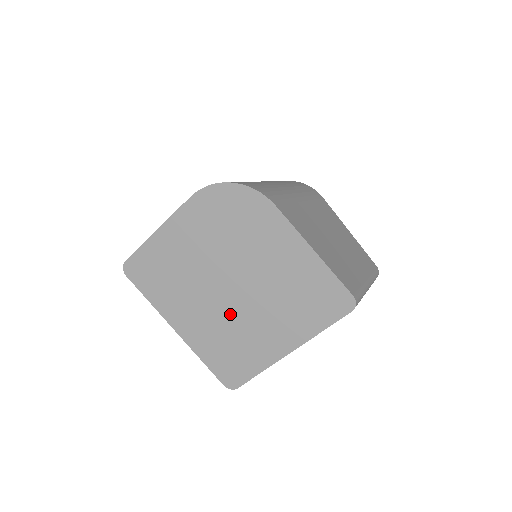
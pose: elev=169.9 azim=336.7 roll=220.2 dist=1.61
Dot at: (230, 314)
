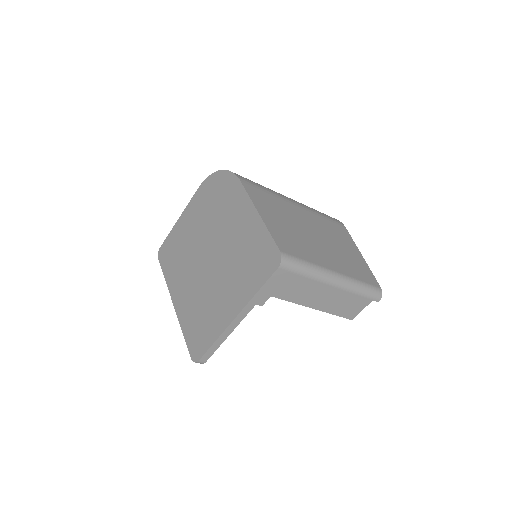
Dot at: (204, 283)
